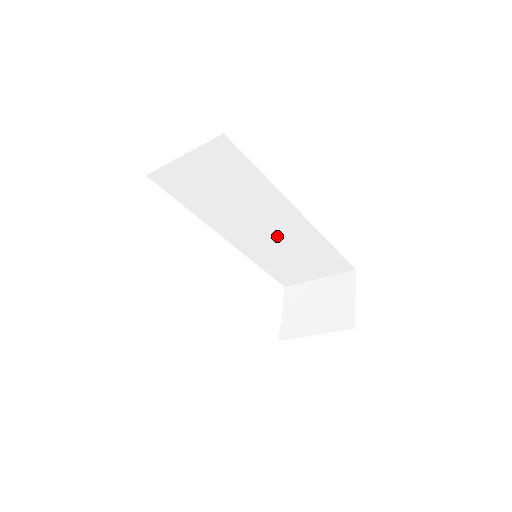
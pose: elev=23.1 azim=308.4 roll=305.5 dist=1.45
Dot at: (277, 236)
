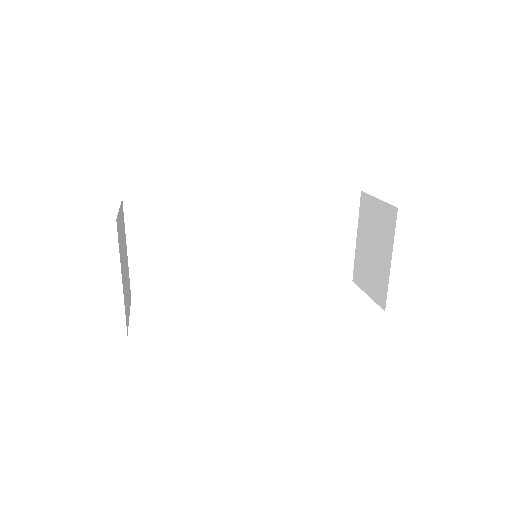
Dot at: (269, 237)
